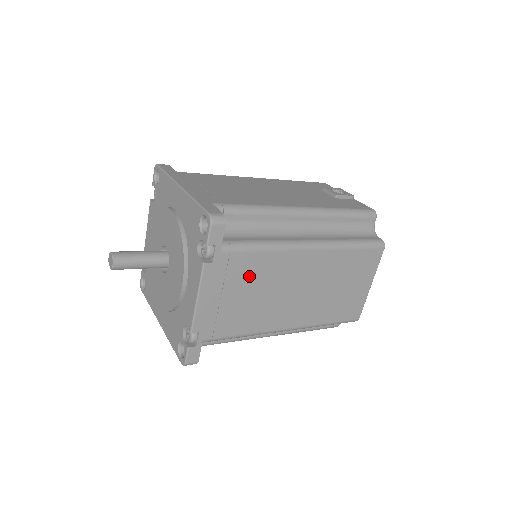
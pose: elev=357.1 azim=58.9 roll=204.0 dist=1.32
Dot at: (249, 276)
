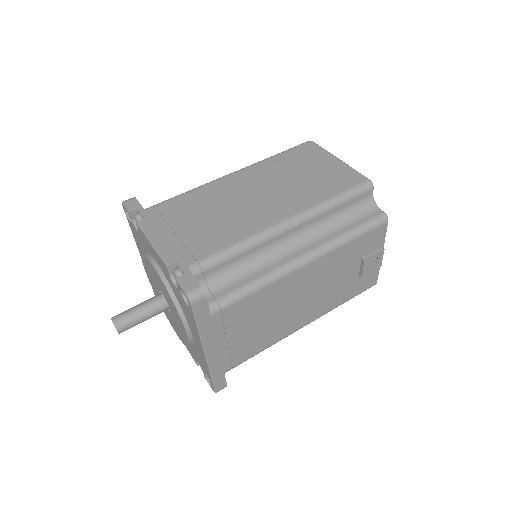
Dot at: occluded
